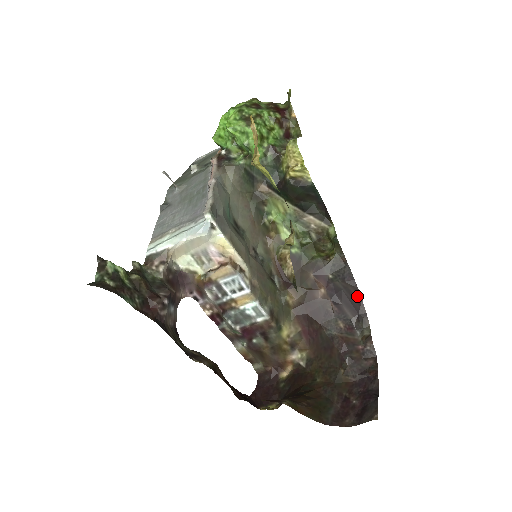
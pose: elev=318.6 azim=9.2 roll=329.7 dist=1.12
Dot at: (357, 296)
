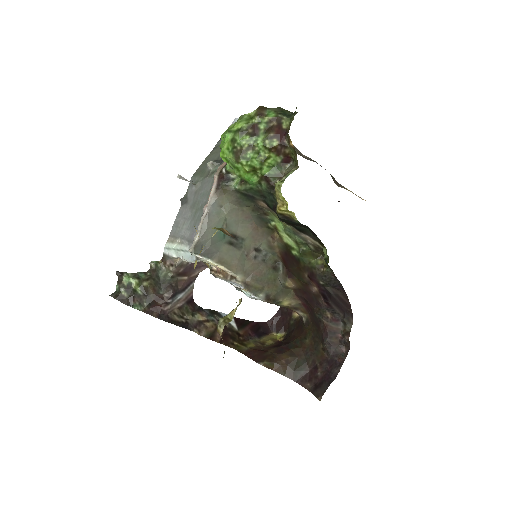
Dot at: (346, 301)
